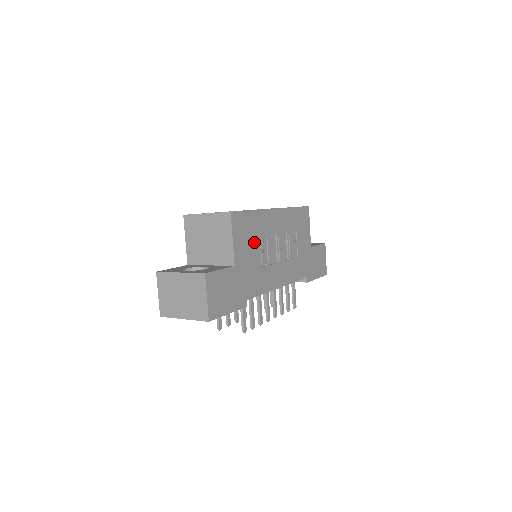
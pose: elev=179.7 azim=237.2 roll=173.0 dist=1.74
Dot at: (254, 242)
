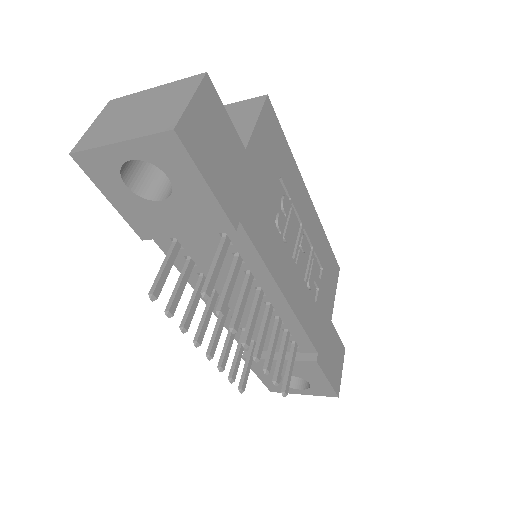
Dot at: (277, 178)
